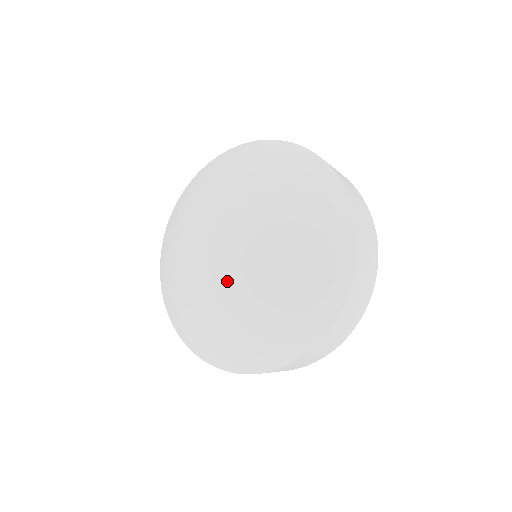
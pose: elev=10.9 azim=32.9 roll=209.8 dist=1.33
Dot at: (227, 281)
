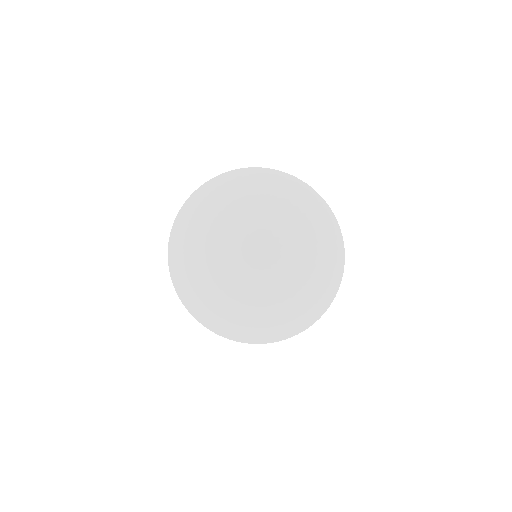
Dot at: (265, 284)
